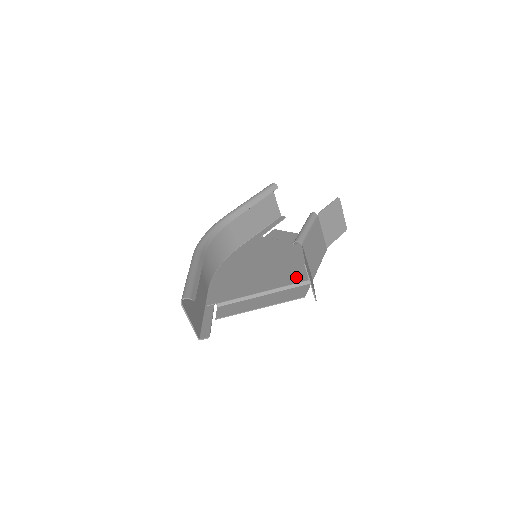
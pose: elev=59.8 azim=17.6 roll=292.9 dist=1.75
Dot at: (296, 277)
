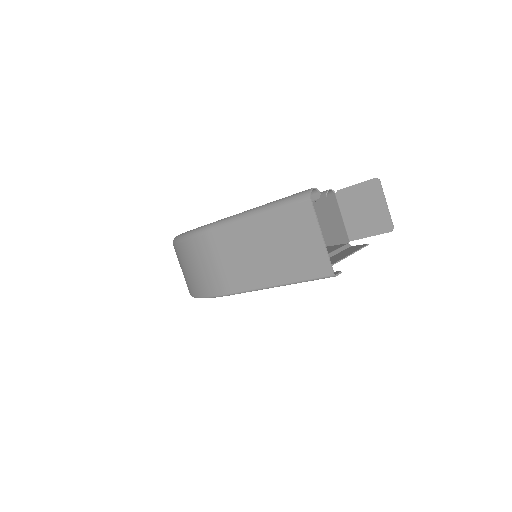
Dot at: (328, 250)
